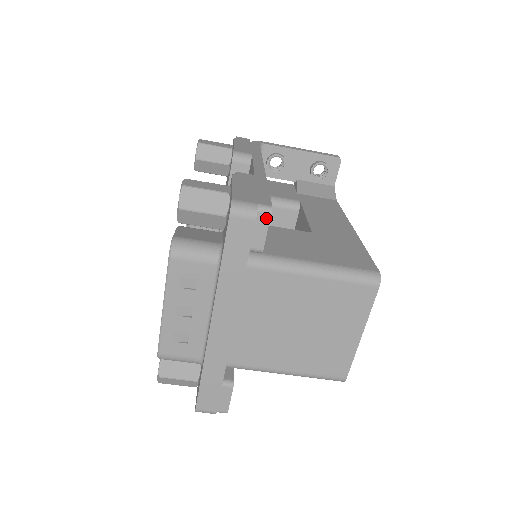
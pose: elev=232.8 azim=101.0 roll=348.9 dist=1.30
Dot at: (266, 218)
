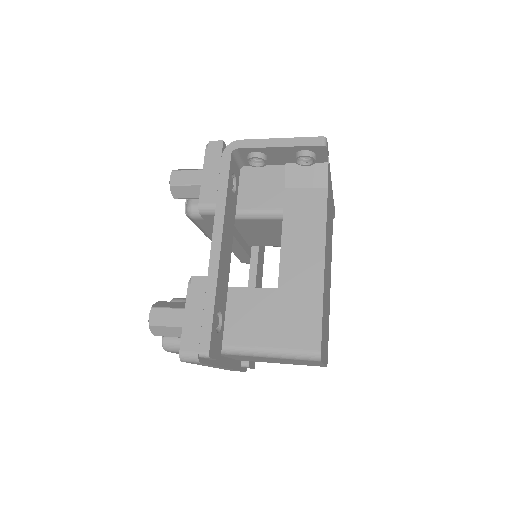
Dot at: (208, 358)
